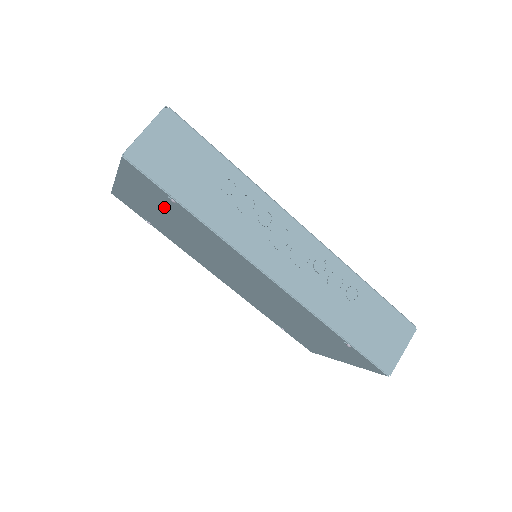
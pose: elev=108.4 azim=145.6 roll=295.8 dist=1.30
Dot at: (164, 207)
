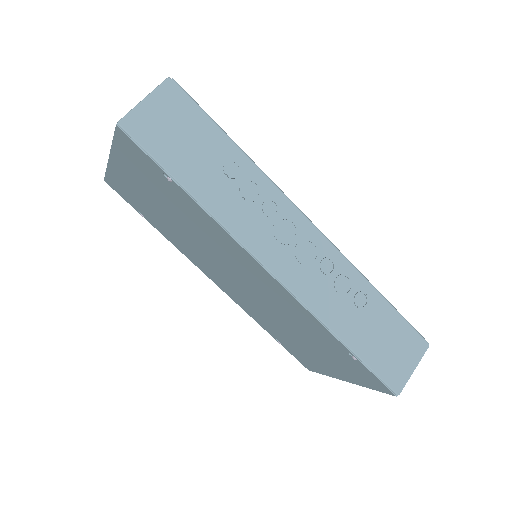
Dot at: (159, 190)
